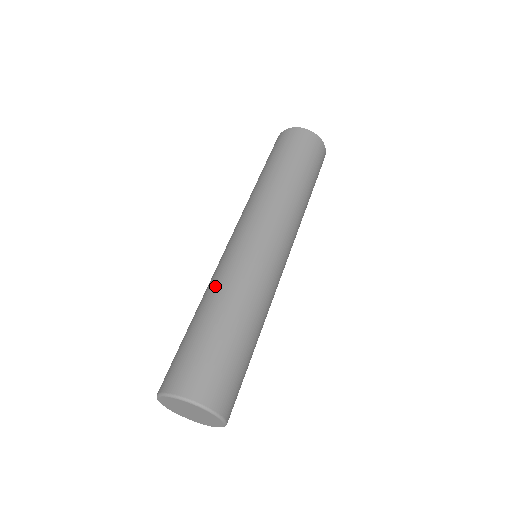
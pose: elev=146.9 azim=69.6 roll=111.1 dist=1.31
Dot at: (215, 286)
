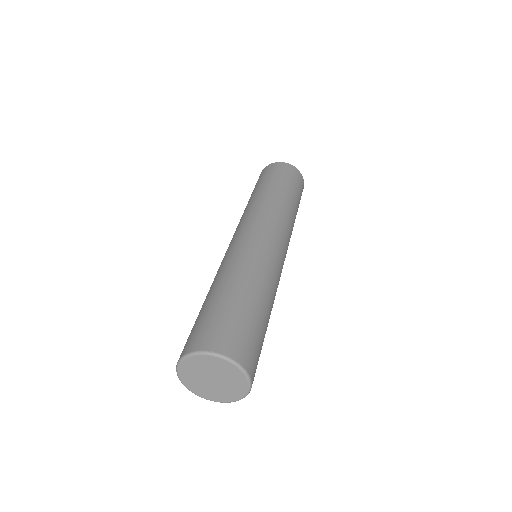
Dot at: (219, 273)
